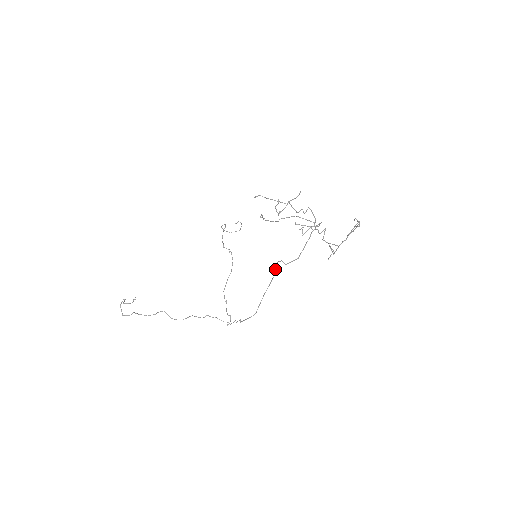
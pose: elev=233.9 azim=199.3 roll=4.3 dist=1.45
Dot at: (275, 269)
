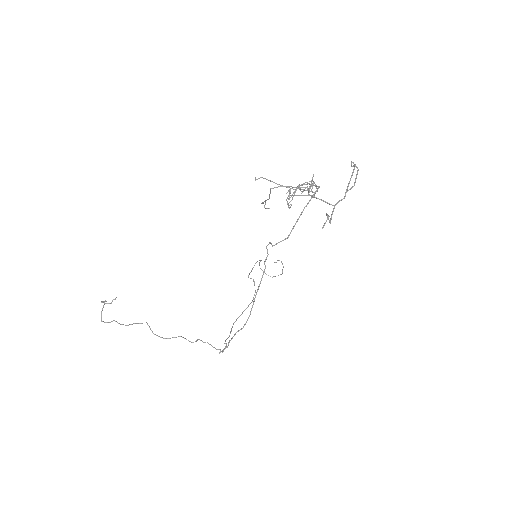
Dot at: occluded
